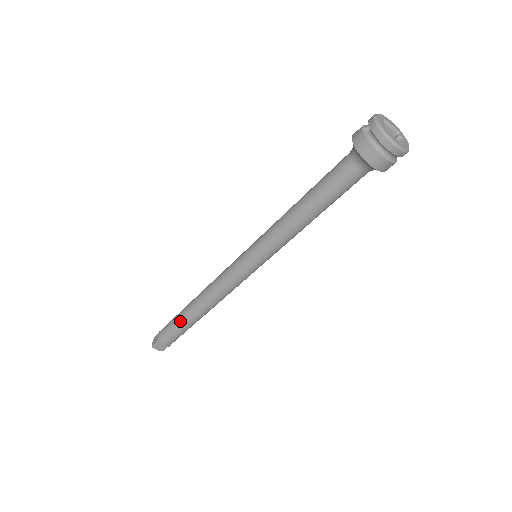
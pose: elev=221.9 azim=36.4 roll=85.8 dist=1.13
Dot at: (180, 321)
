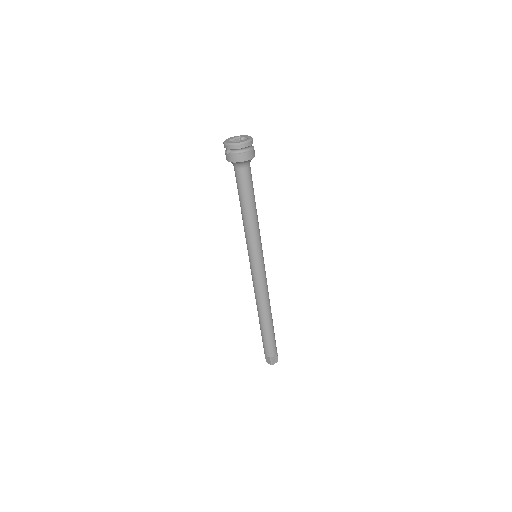
Dot at: (266, 332)
